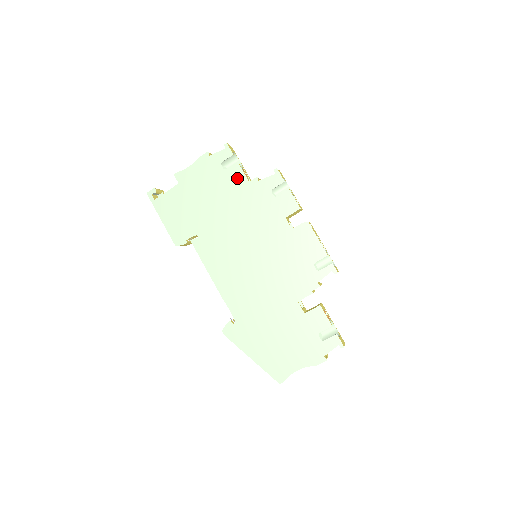
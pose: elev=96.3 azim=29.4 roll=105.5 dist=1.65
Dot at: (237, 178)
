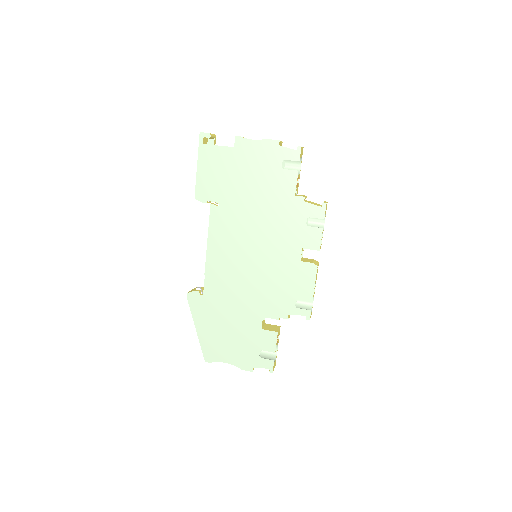
Dot at: (287, 184)
